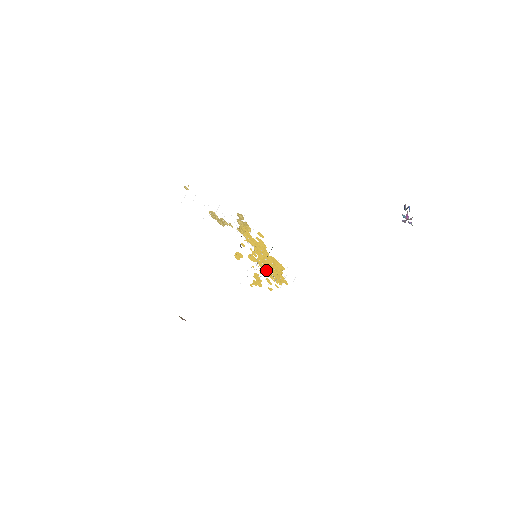
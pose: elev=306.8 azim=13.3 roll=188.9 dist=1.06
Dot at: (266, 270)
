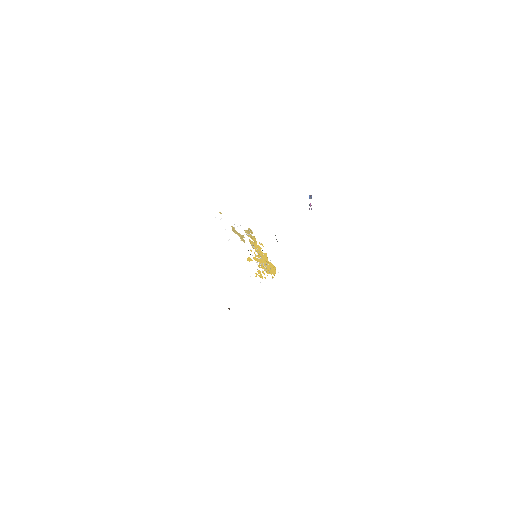
Dot at: (267, 270)
